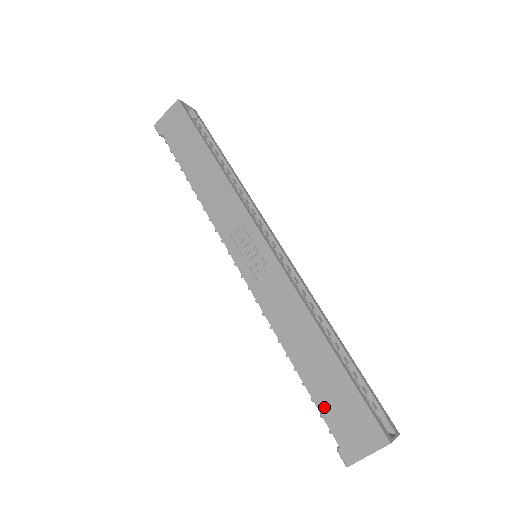
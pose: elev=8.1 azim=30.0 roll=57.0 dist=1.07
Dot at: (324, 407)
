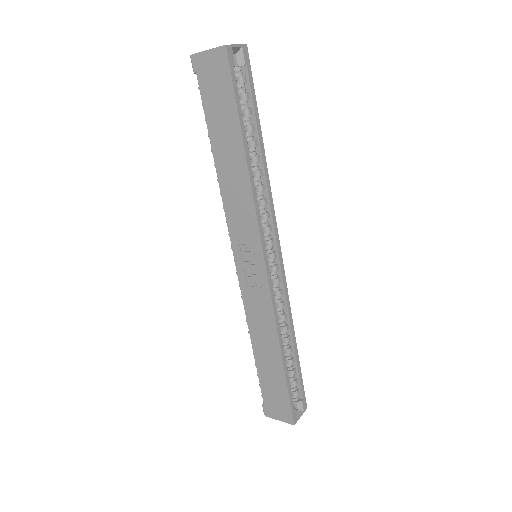
Dot at: (264, 385)
